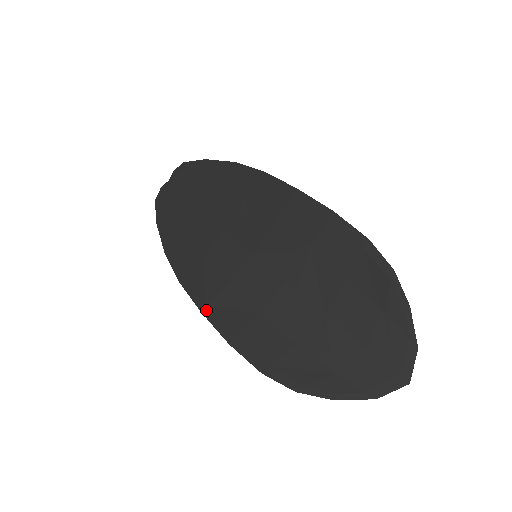
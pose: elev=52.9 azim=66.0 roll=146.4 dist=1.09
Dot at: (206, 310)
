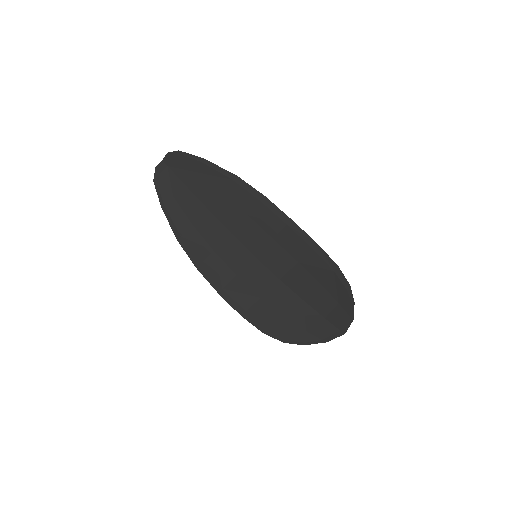
Dot at: (222, 293)
